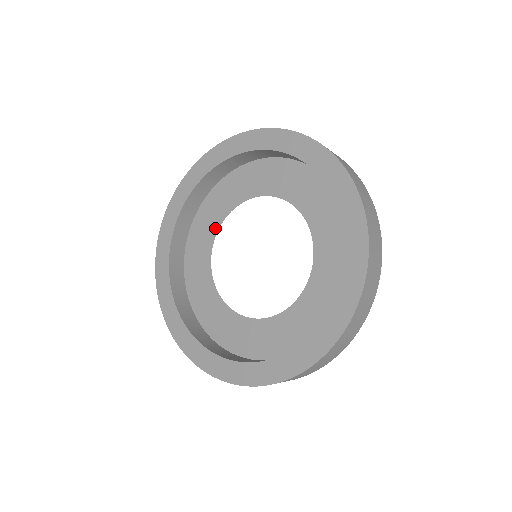
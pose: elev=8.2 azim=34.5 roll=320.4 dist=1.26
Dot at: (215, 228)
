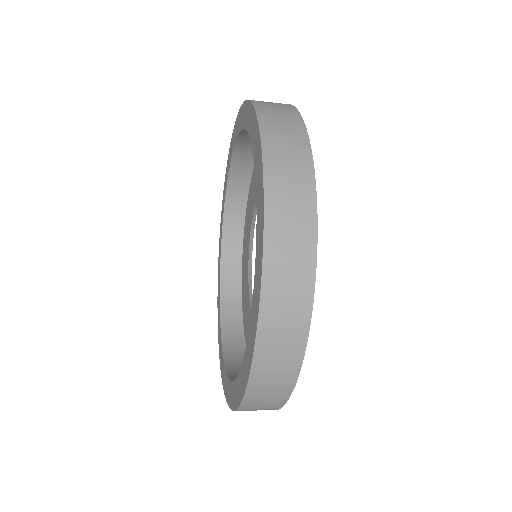
Dot at: (248, 302)
